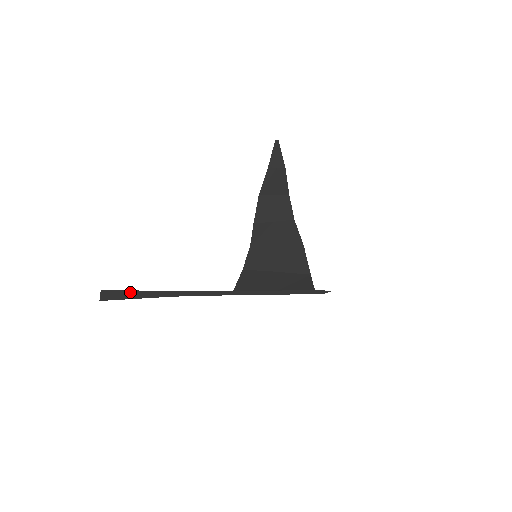
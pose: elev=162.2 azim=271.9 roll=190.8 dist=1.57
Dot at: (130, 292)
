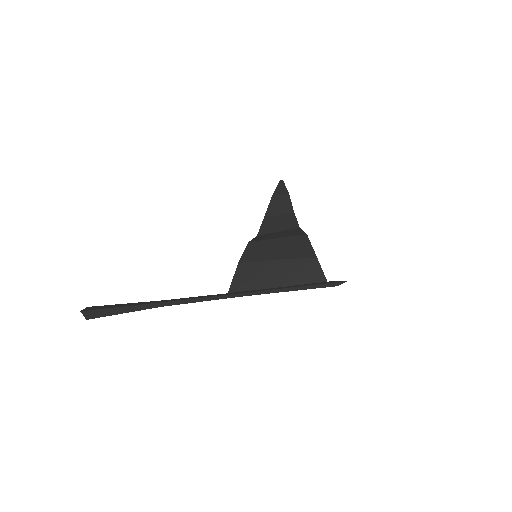
Dot at: (115, 305)
